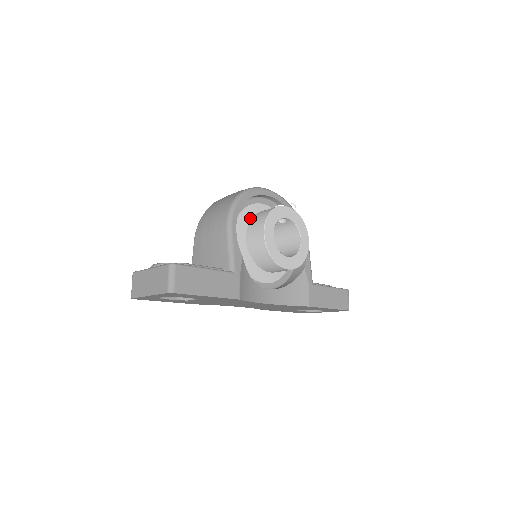
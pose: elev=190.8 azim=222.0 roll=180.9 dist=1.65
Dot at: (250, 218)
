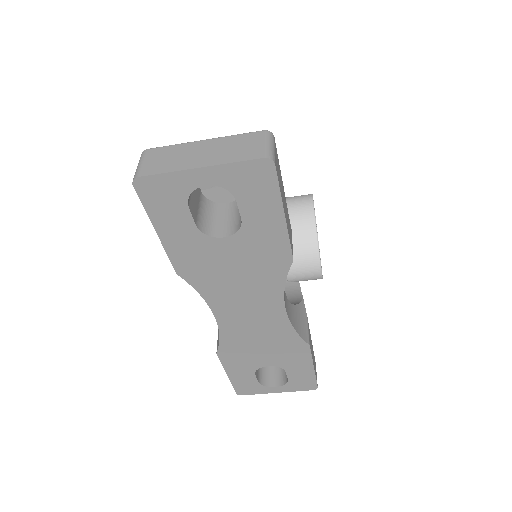
Dot at: occluded
